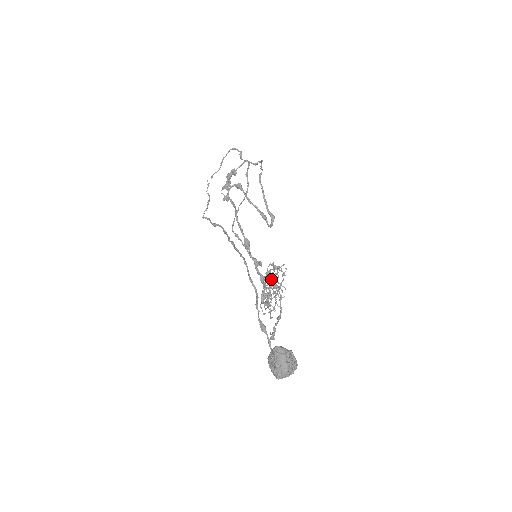
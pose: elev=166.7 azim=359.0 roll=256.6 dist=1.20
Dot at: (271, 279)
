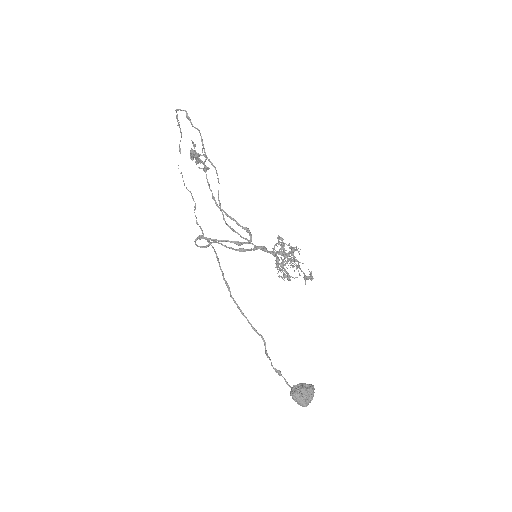
Dot at: (279, 269)
